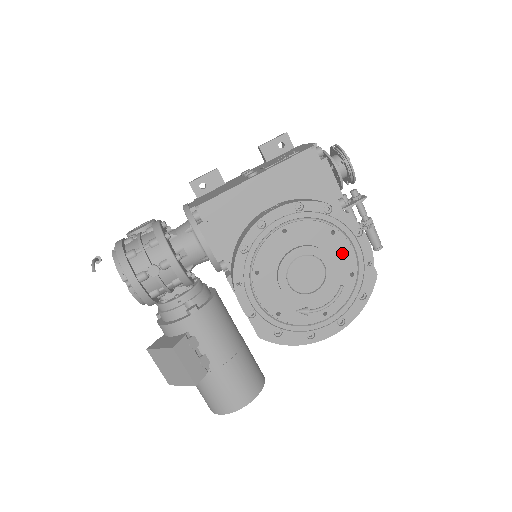
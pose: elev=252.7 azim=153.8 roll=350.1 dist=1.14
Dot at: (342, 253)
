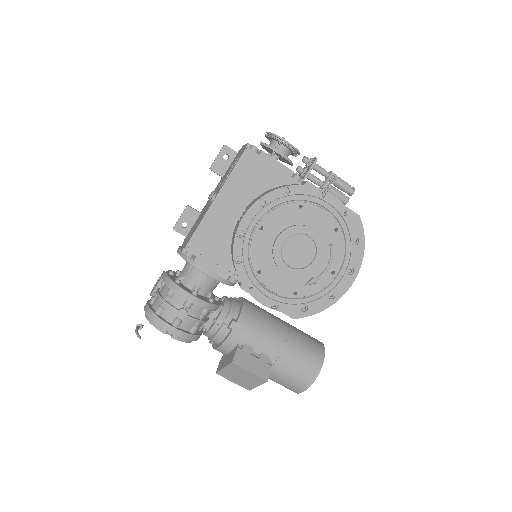
Dot at: (318, 218)
